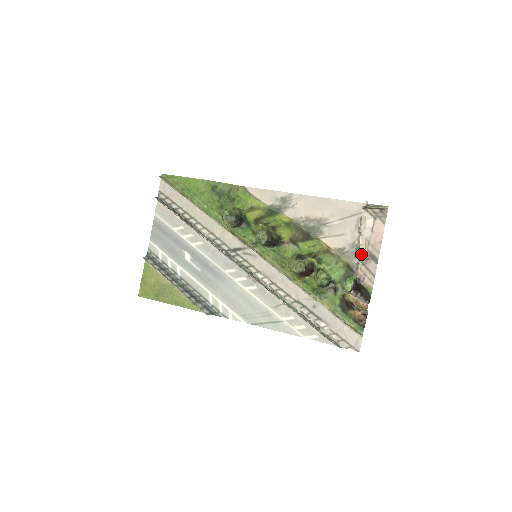
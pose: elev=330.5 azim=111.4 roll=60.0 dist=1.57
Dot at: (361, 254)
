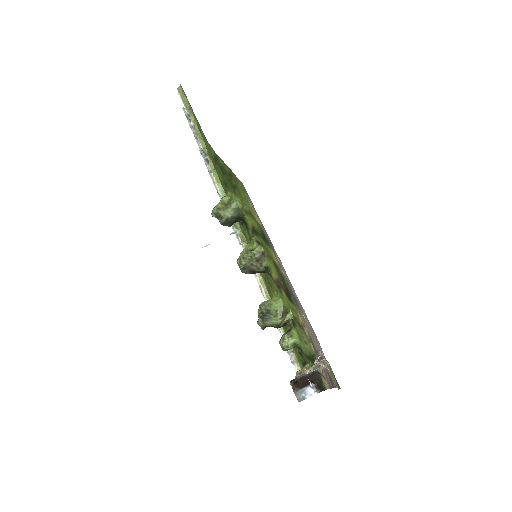
Dot at: occluded
